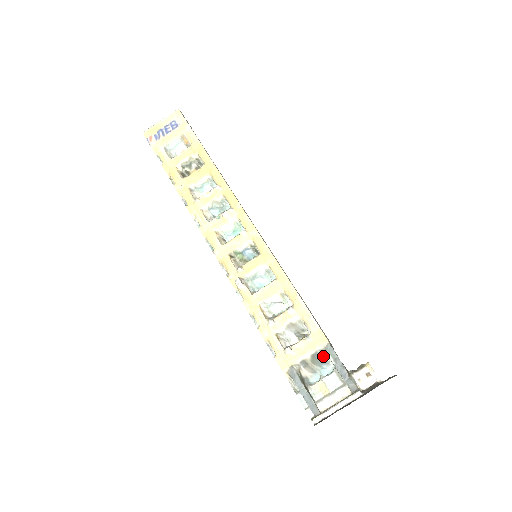
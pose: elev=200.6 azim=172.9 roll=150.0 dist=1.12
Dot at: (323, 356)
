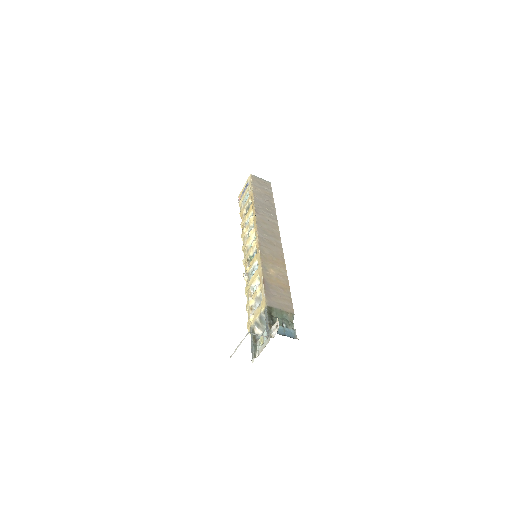
Dot at: occluded
